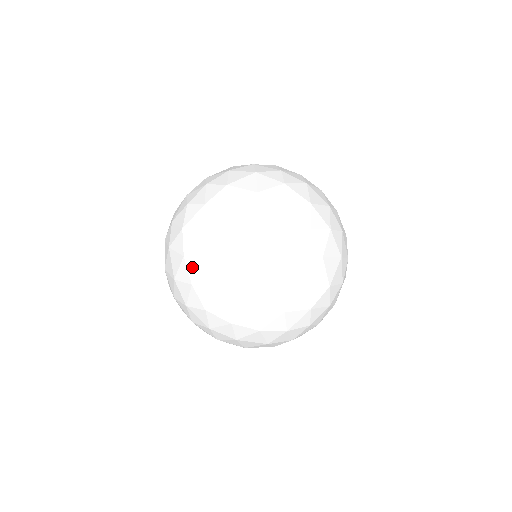
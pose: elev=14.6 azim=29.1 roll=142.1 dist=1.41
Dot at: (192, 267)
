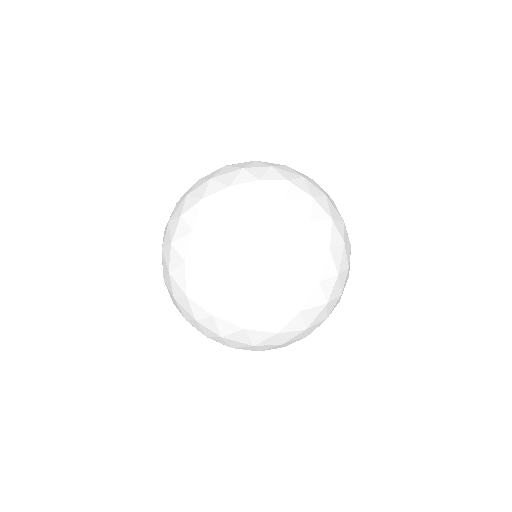
Dot at: occluded
